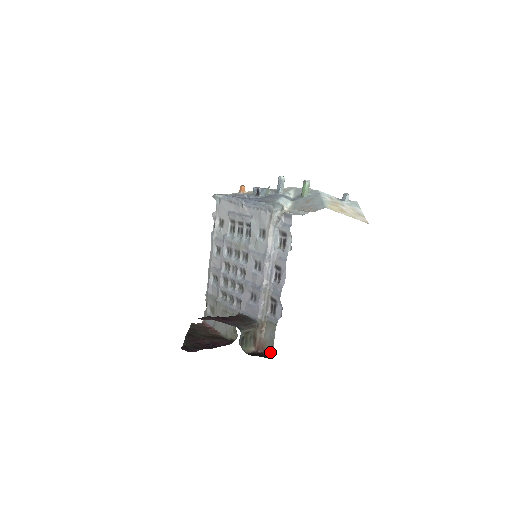
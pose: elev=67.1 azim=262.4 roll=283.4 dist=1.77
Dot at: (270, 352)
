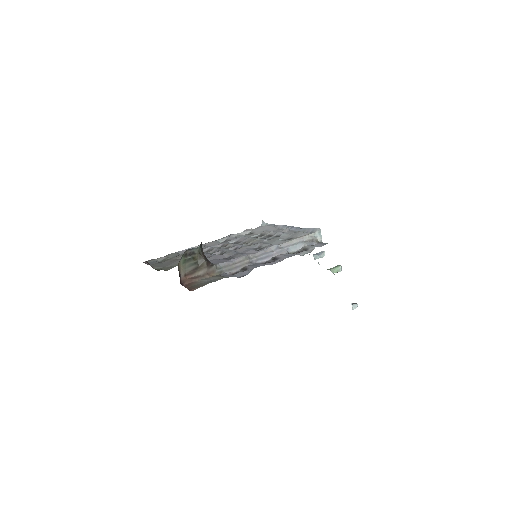
Dot at: (194, 287)
